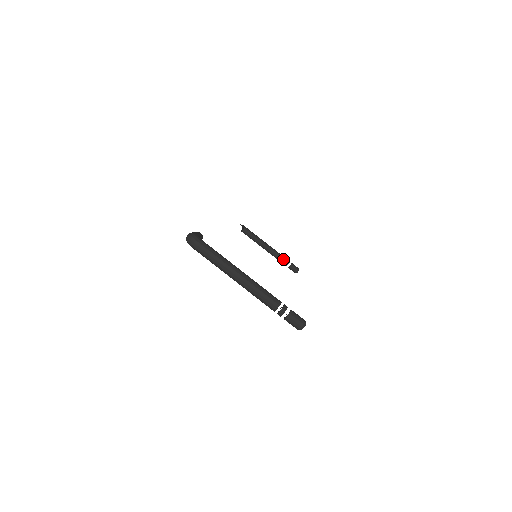
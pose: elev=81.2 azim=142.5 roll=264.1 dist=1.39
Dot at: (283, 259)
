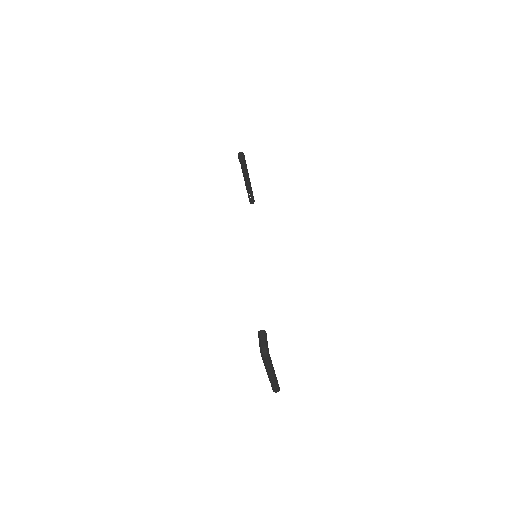
Dot at: (251, 192)
